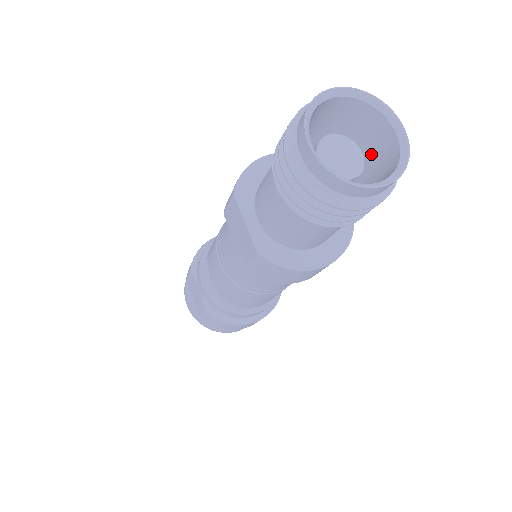
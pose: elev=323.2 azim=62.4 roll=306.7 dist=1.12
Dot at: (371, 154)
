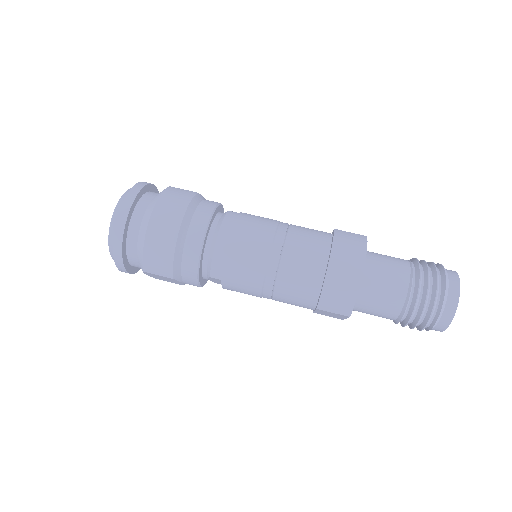
Dot at: occluded
